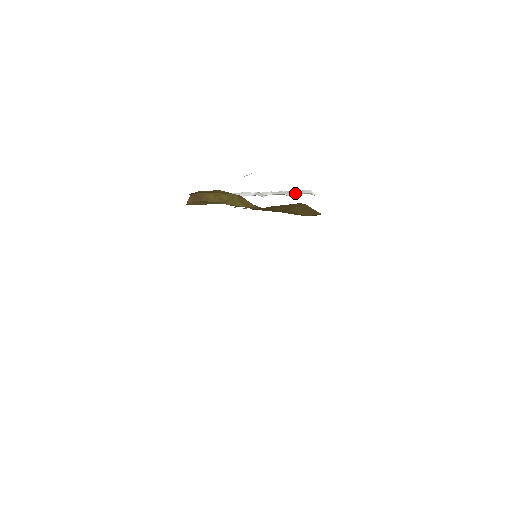
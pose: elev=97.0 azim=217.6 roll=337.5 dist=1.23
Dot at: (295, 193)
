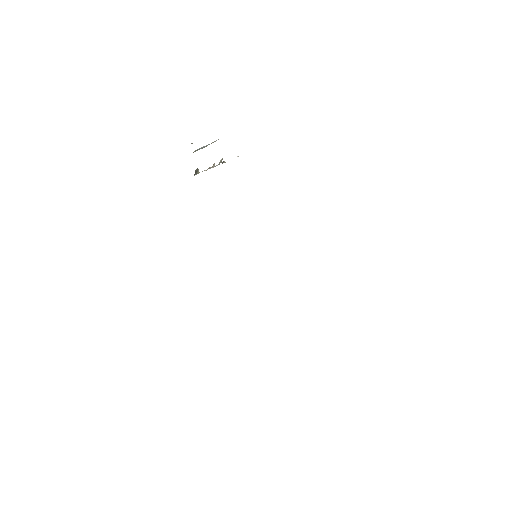
Dot at: occluded
